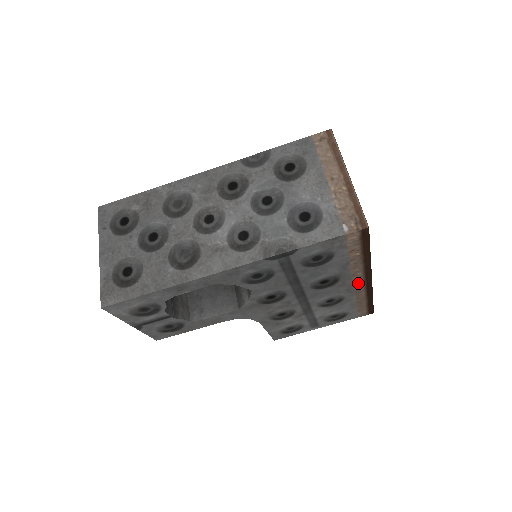
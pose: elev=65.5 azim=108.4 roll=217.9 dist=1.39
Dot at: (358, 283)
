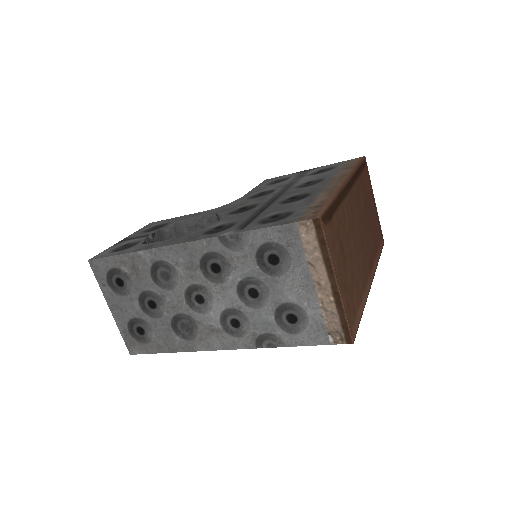
Dot at: occluded
